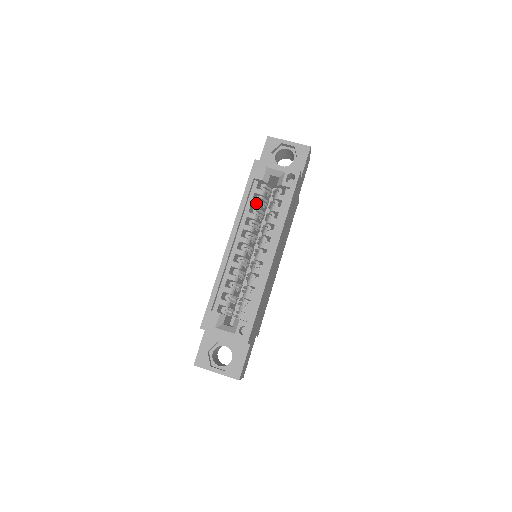
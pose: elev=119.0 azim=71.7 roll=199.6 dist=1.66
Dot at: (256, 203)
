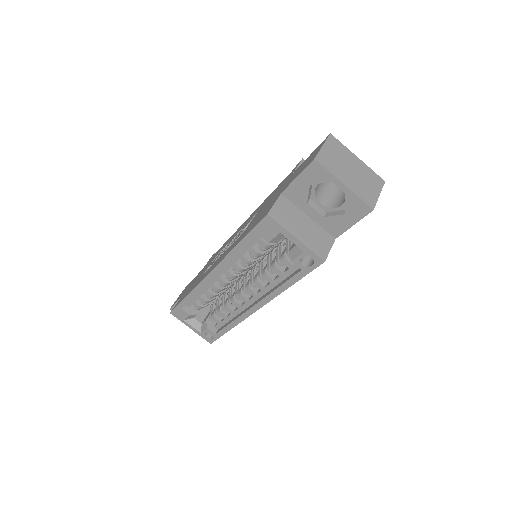
Dot at: (255, 253)
